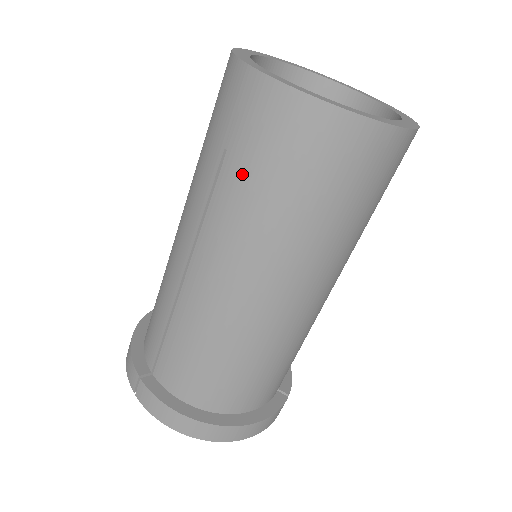
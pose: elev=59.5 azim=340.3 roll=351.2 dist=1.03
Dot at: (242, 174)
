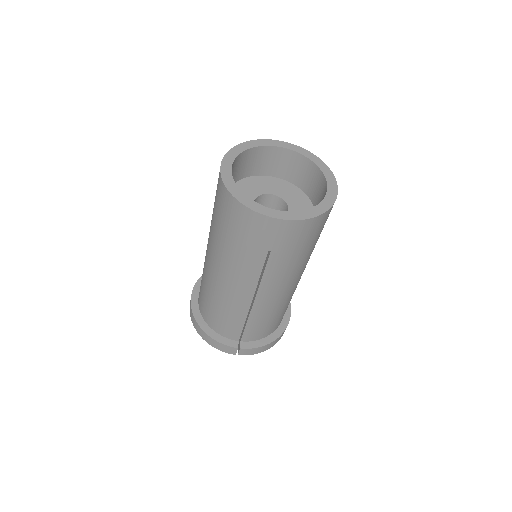
Dot at: (285, 256)
